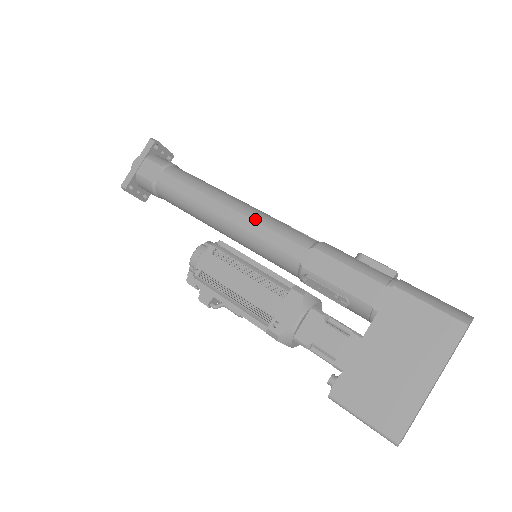
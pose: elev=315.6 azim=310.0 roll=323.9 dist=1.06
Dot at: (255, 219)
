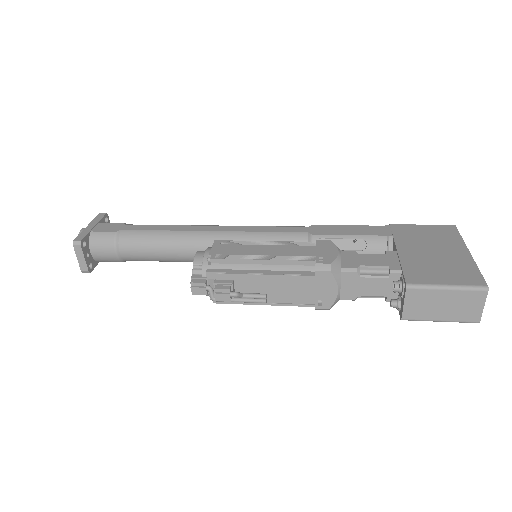
Dot at: (247, 226)
